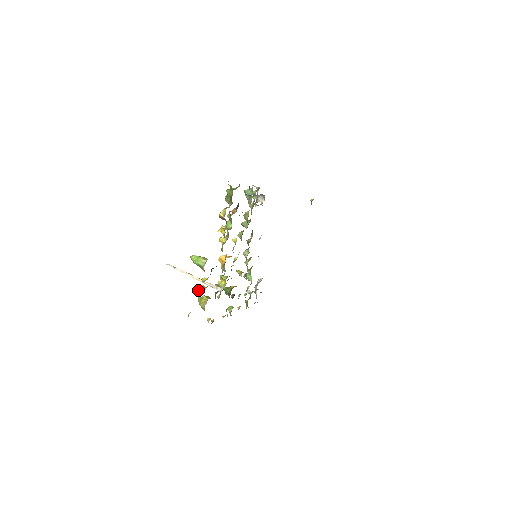
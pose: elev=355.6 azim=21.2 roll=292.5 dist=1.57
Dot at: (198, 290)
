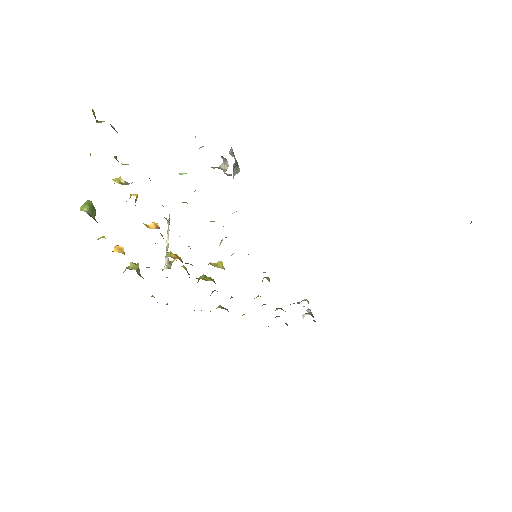
Dot at: (115, 250)
